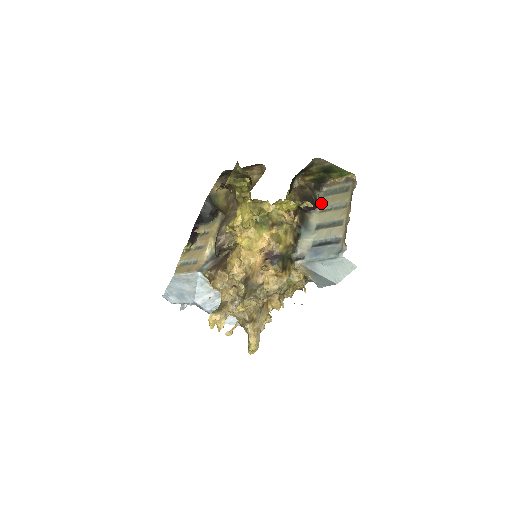
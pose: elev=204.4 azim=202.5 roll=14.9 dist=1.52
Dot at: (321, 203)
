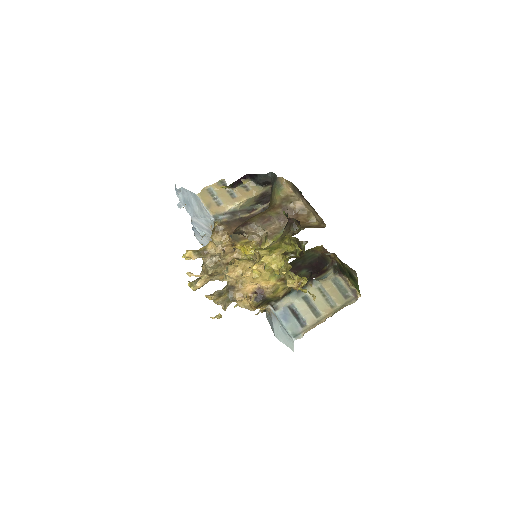
Dot at: (325, 283)
